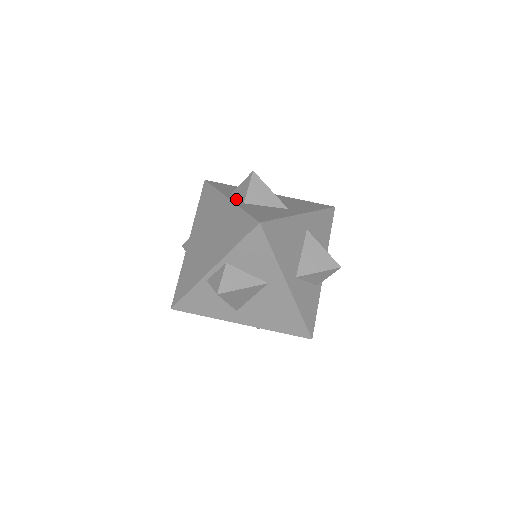
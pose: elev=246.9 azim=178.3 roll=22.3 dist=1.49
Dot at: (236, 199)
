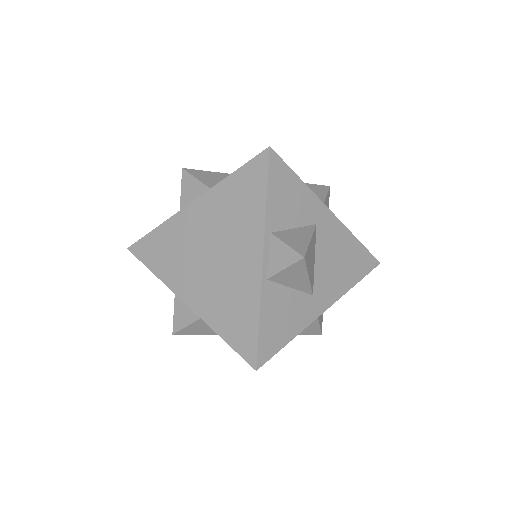
Dot at: occluded
